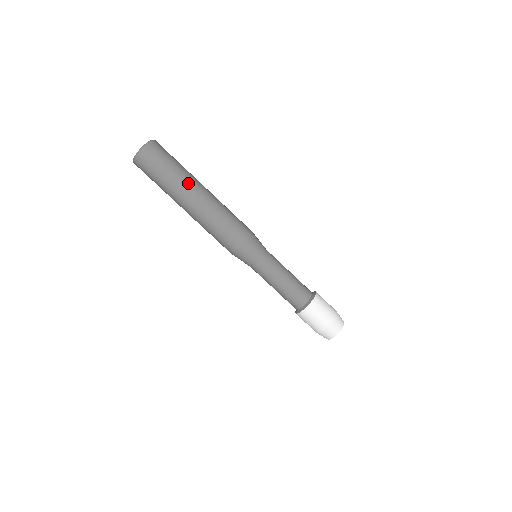
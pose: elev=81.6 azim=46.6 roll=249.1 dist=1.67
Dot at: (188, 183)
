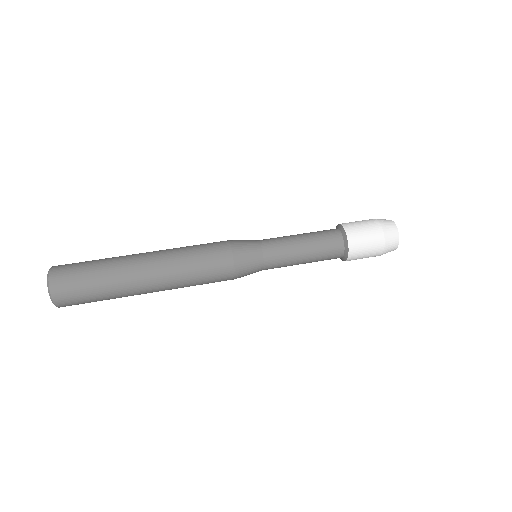
Dot at: (125, 261)
